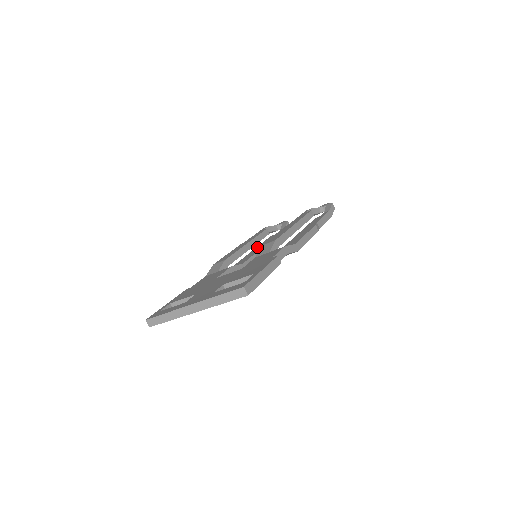
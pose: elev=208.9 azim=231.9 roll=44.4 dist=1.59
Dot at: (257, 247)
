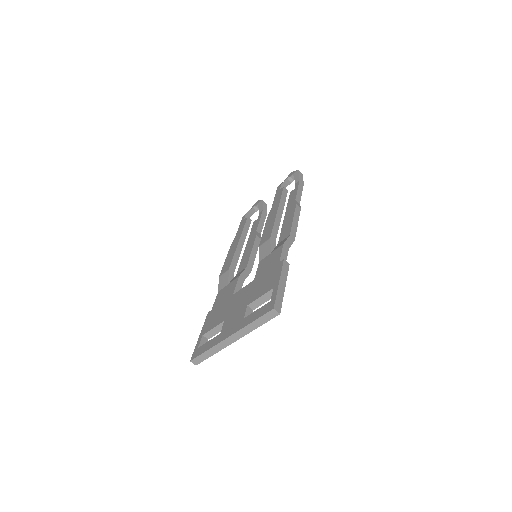
Dot at: (248, 241)
